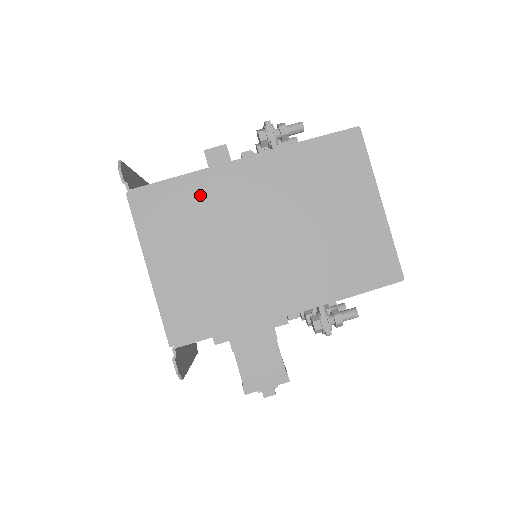
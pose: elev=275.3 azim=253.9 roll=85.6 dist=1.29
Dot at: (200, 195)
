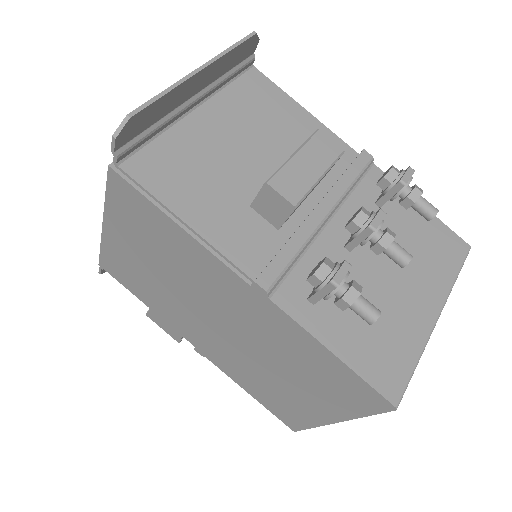
Dot at: (184, 250)
